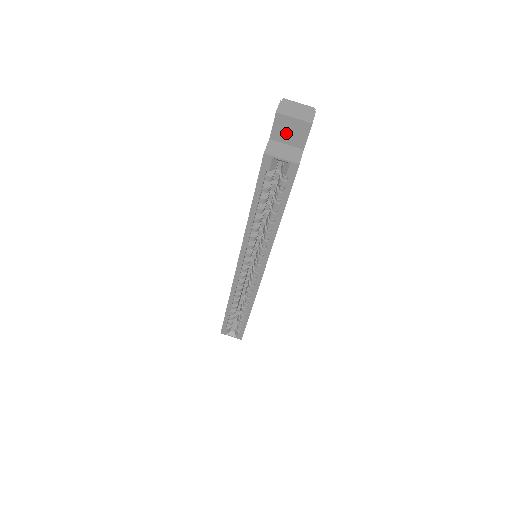
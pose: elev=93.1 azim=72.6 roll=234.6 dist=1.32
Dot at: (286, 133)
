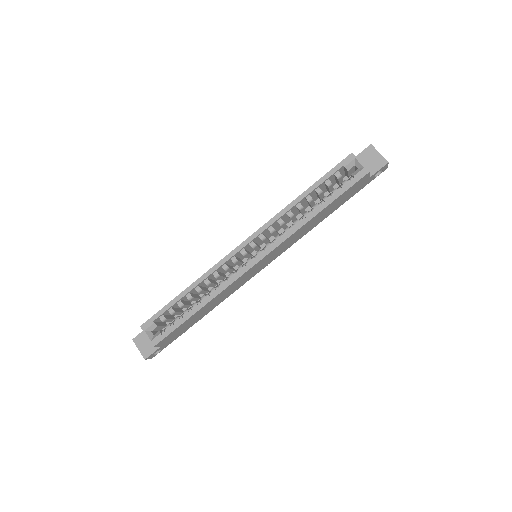
Dot at: (367, 160)
